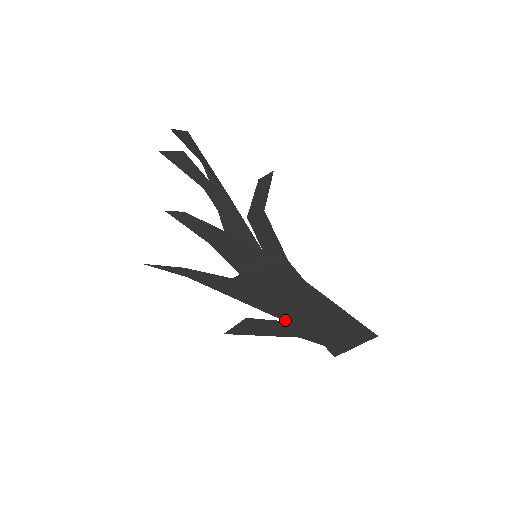
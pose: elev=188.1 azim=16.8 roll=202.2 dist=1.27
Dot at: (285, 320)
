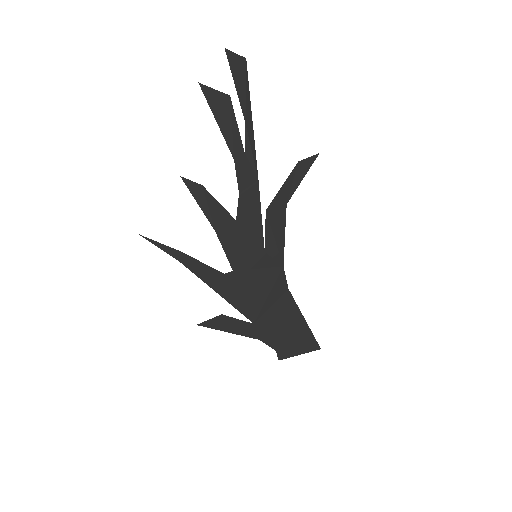
Dot at: (254, 323)
